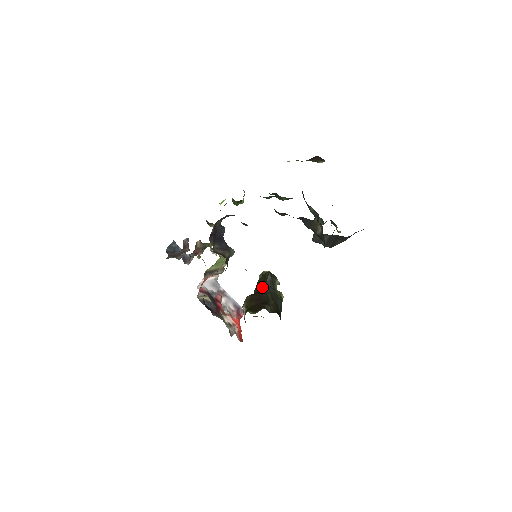
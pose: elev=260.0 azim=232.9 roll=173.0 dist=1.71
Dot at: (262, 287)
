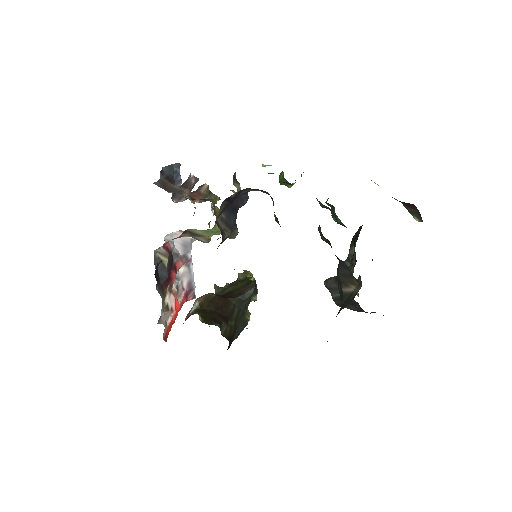
Dot at: (235, 295)
